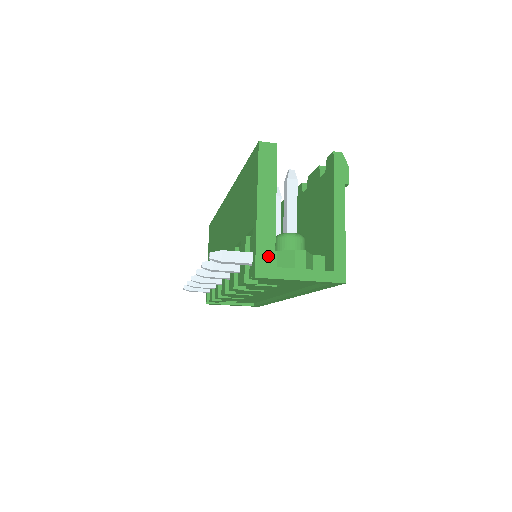
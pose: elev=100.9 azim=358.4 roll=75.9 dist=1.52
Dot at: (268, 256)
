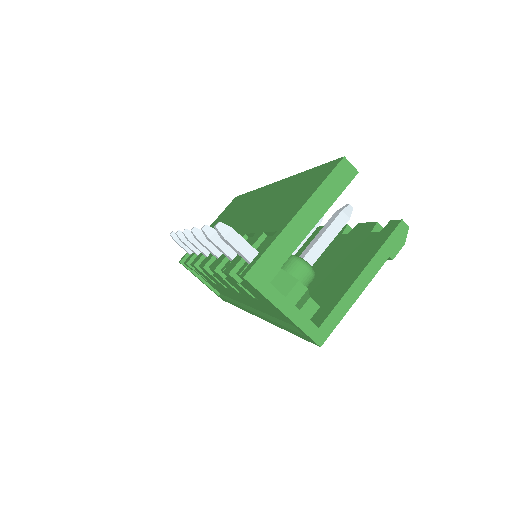
Dot at: (271, 267)
